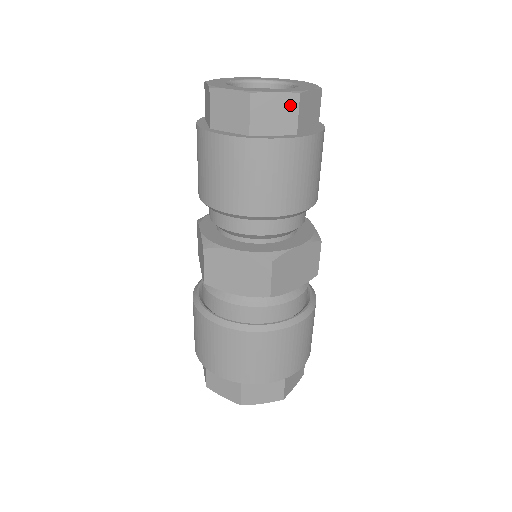
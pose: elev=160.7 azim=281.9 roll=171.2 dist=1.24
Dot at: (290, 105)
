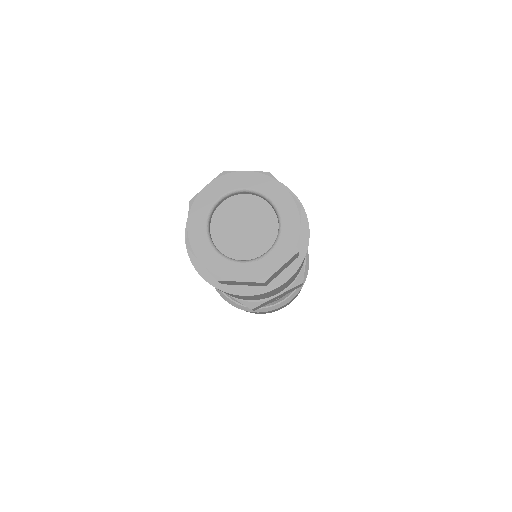
Dot at: (256, 283)
